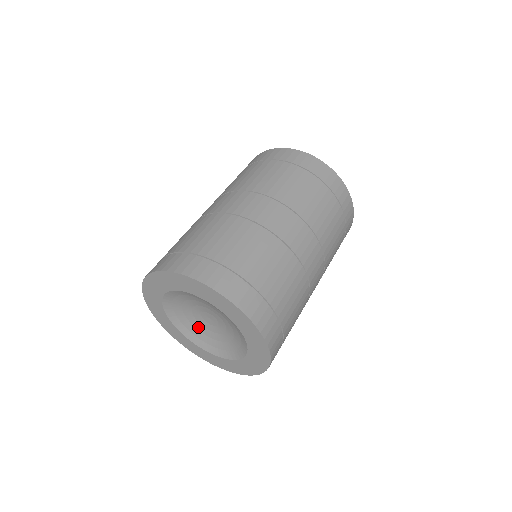
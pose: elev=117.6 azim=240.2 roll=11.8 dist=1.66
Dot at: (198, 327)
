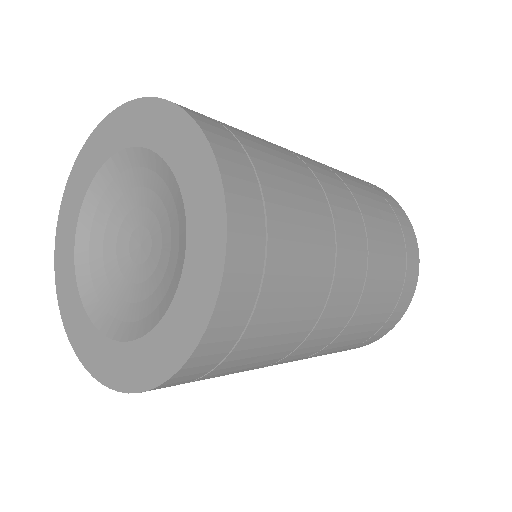
Dot at: (108, 242)
